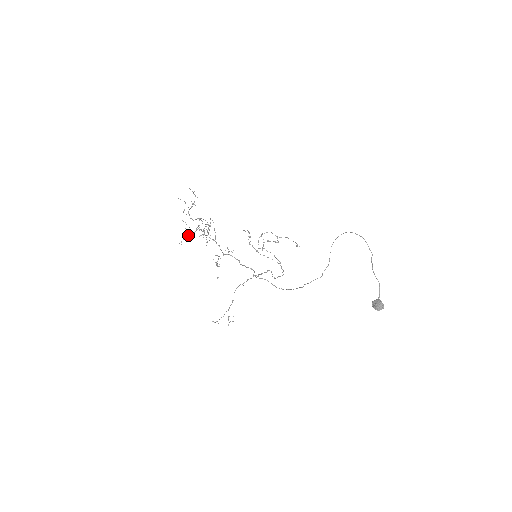
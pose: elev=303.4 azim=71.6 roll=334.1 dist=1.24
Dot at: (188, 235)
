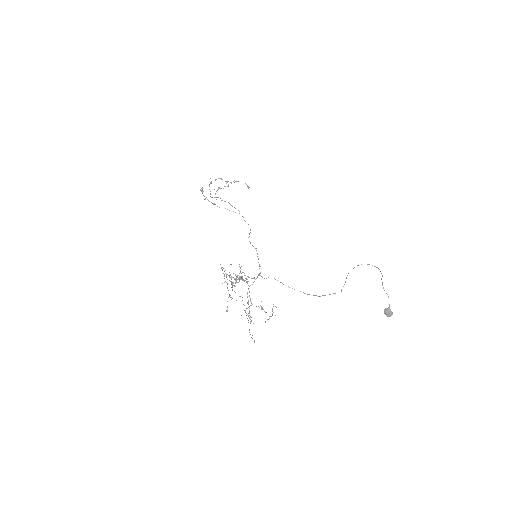
Dot at: (251, 317)
